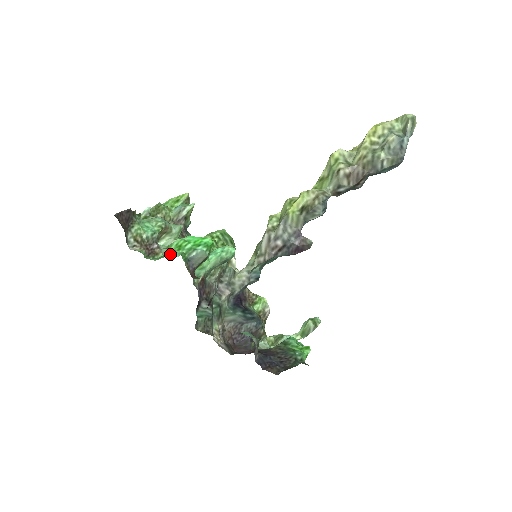
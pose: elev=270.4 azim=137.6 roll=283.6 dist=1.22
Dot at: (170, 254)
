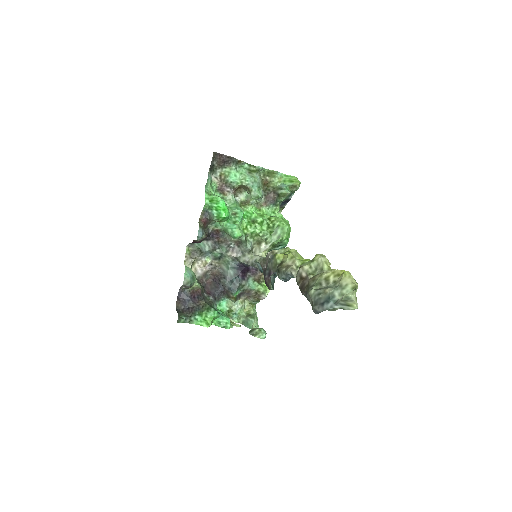
Dot at: (229, 201)
